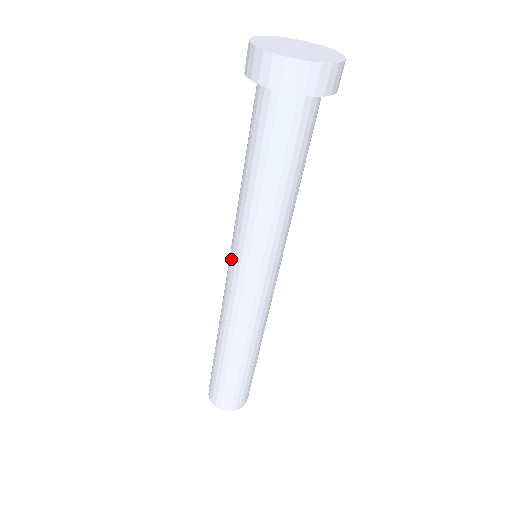
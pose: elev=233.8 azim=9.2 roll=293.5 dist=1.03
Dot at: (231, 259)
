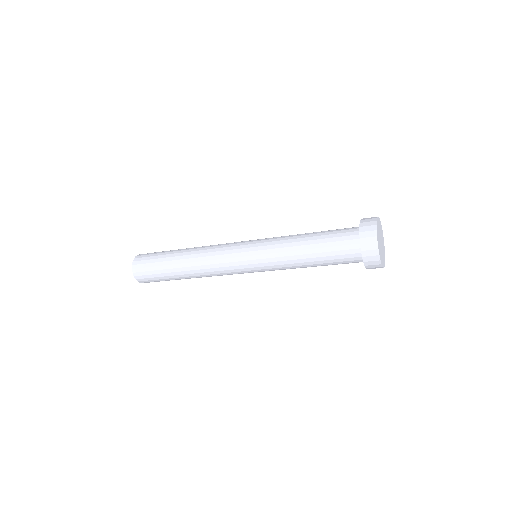
Dot at: (250, 243)
